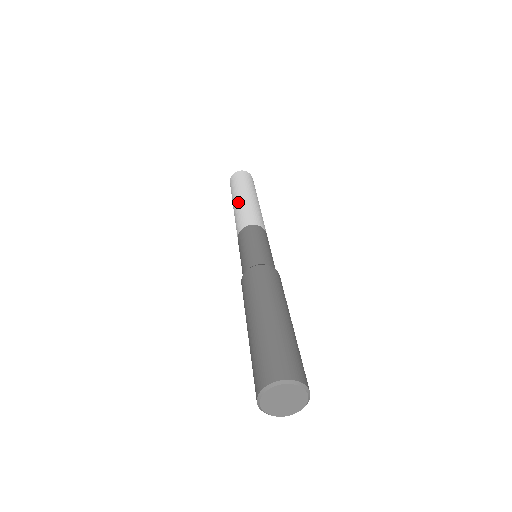
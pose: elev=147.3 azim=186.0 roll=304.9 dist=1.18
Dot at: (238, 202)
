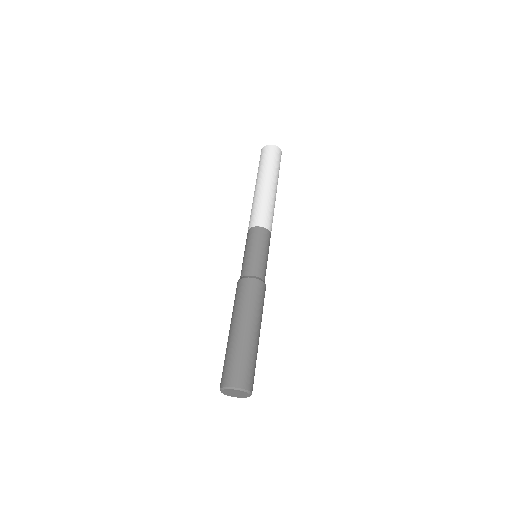
Dot at: (268, 190)
